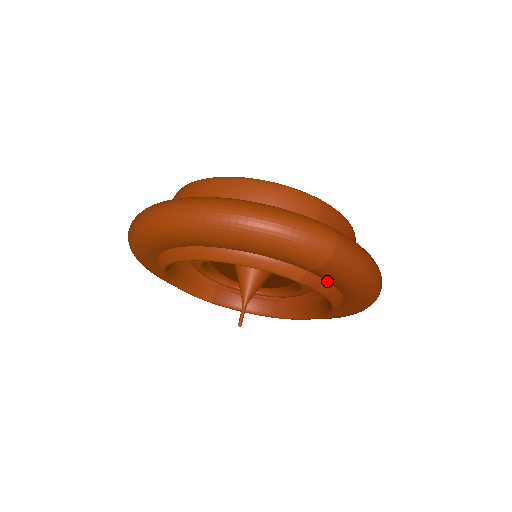
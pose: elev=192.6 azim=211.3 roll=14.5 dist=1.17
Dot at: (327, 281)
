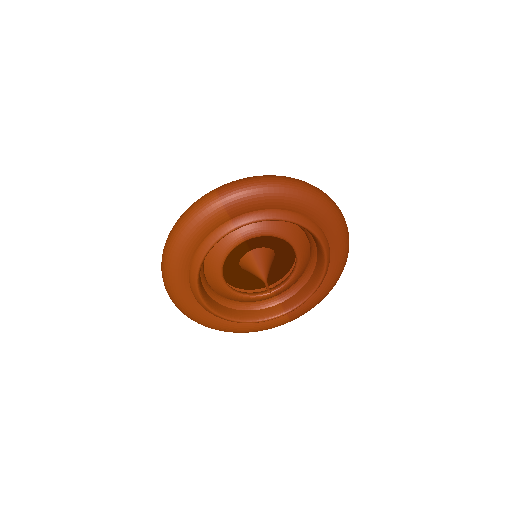
Dot at: (252, 212)
